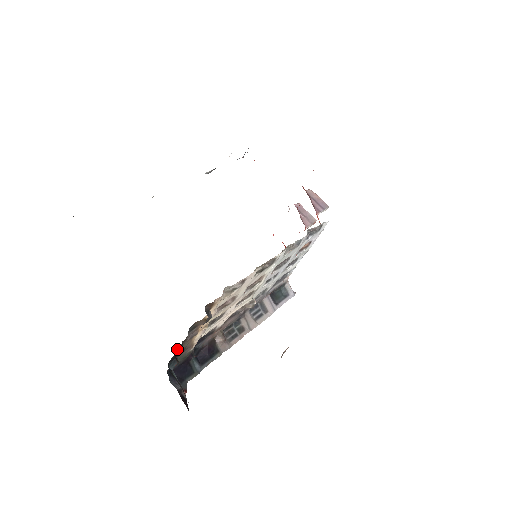
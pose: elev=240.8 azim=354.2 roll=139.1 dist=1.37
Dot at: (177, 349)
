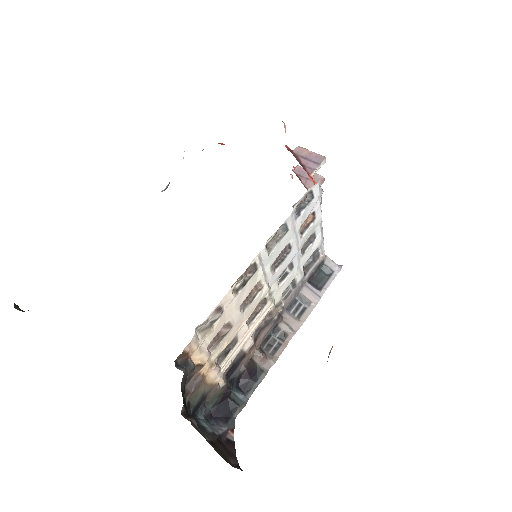
Dot at: (191, 400)
